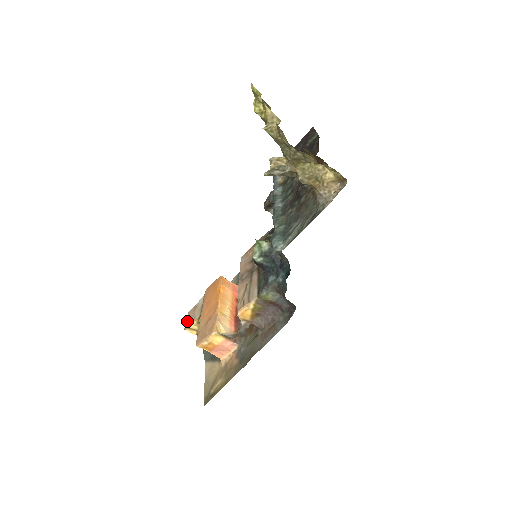
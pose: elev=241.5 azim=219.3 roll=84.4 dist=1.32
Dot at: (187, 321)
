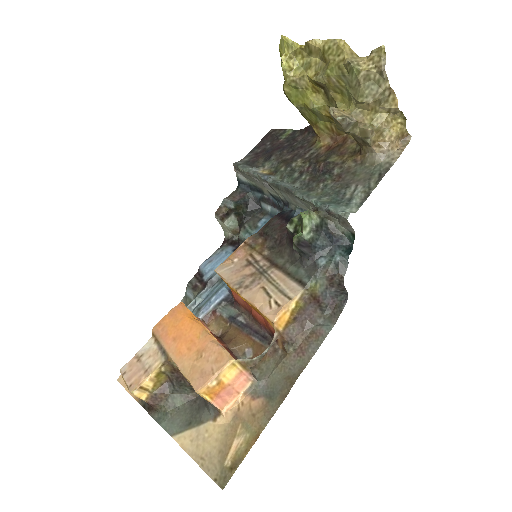
Dot at: (130, 380)
